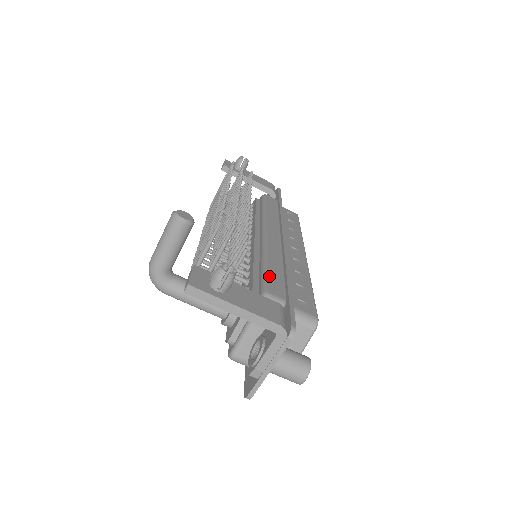
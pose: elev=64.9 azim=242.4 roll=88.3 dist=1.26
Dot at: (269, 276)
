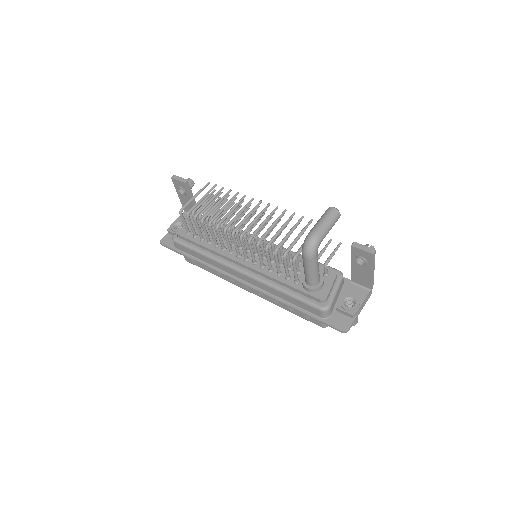
Dot at: (322, 264)
